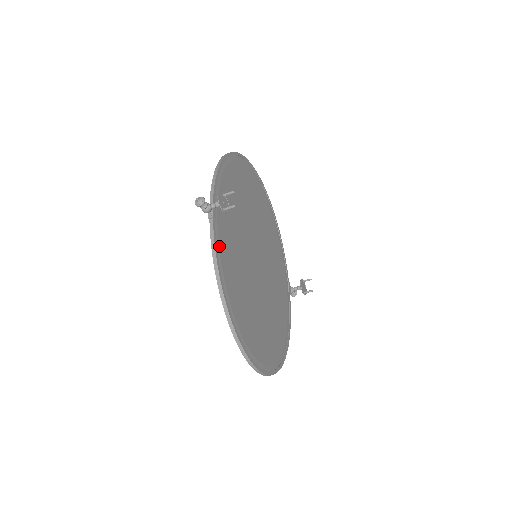
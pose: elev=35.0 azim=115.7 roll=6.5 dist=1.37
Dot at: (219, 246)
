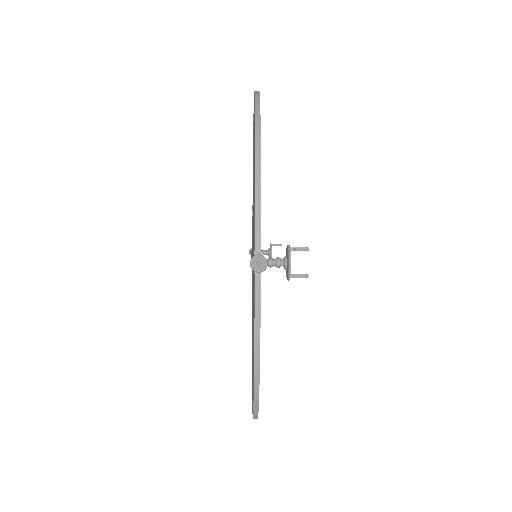
Dot at: occluded
